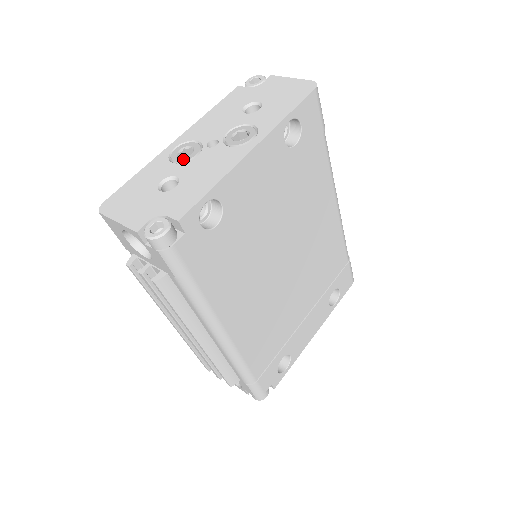
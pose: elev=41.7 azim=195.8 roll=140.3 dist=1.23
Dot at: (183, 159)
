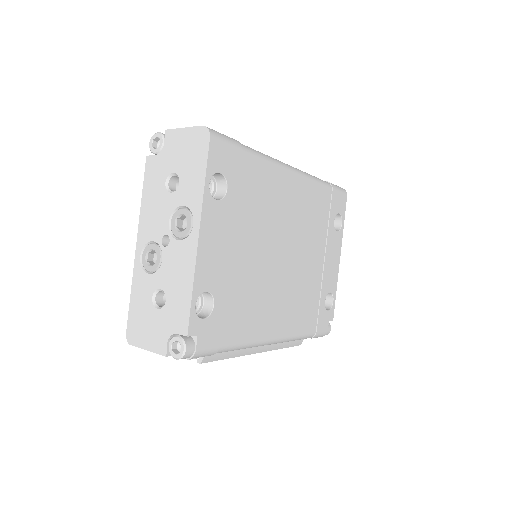
Dot at: (154, 267)
